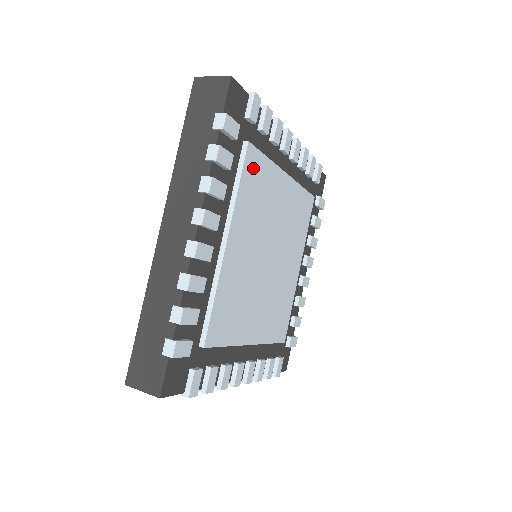
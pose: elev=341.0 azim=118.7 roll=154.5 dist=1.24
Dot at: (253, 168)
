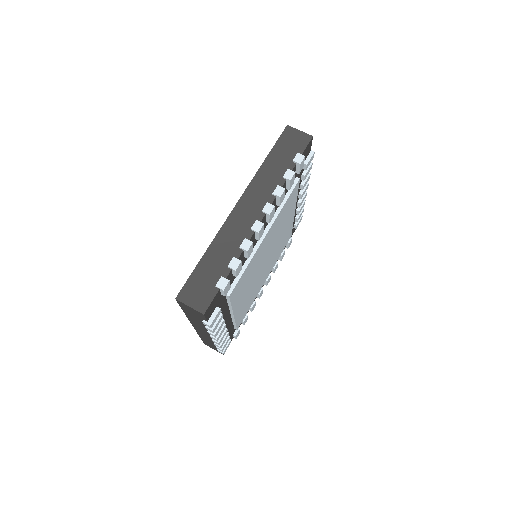
Dot at: (238, 288)
